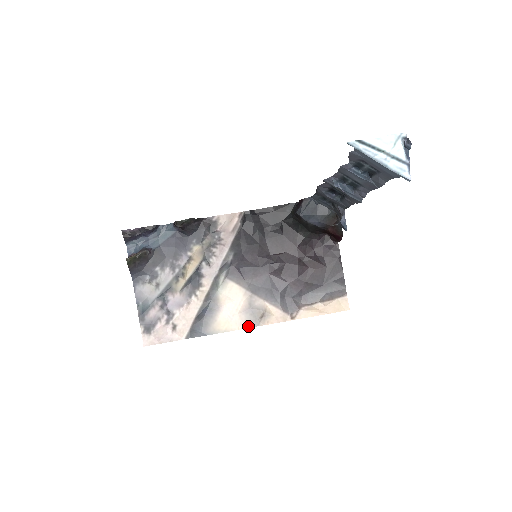
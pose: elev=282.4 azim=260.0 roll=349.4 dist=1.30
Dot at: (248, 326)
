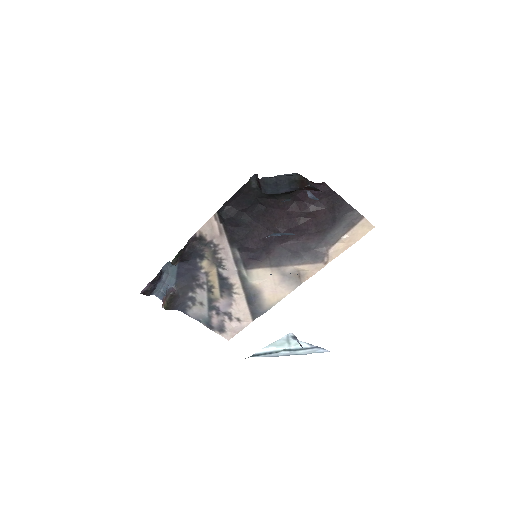
Dot at: (293, 288)
